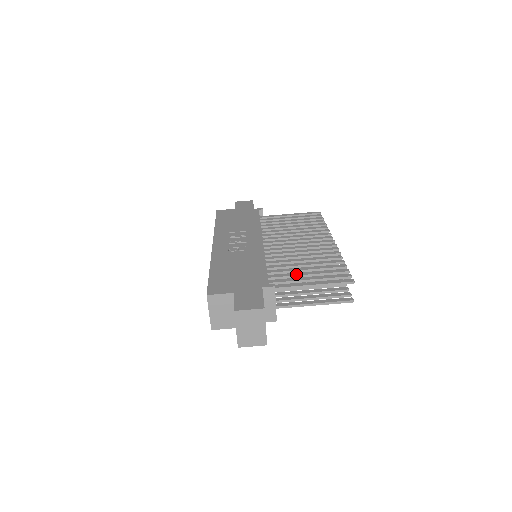
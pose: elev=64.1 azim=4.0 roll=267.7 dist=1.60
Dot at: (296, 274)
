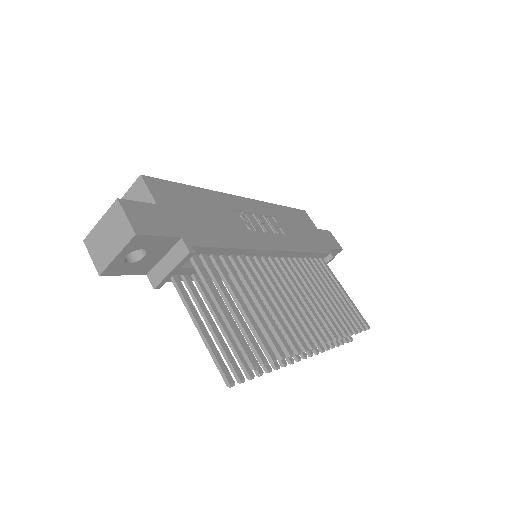
Dot at: (234, 289)
